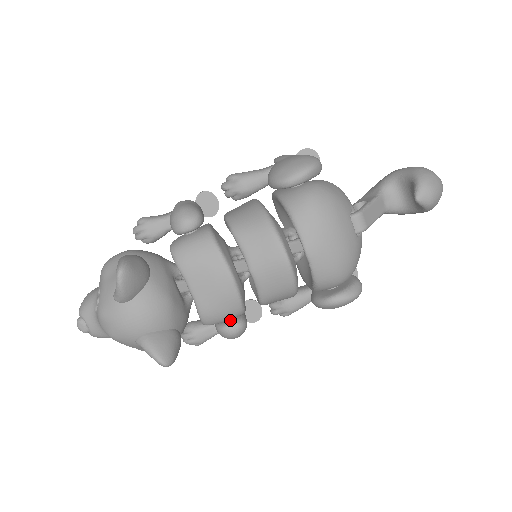
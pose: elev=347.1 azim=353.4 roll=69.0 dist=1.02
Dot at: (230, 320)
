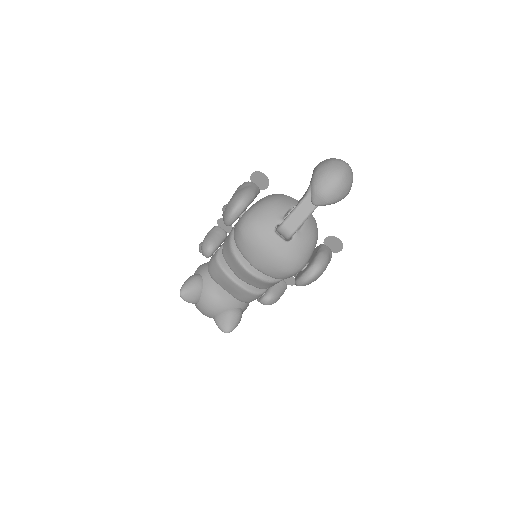
Dot at: (261, 296)
